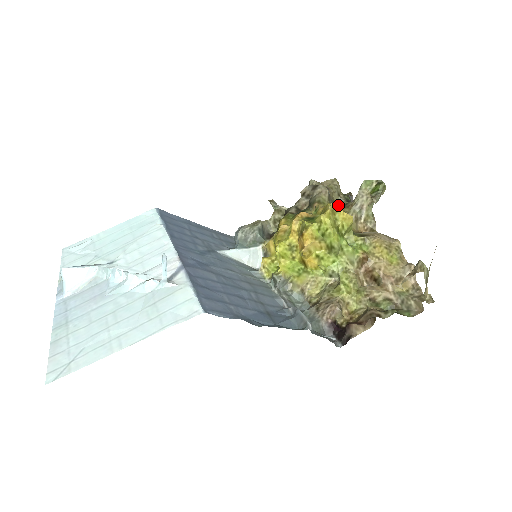
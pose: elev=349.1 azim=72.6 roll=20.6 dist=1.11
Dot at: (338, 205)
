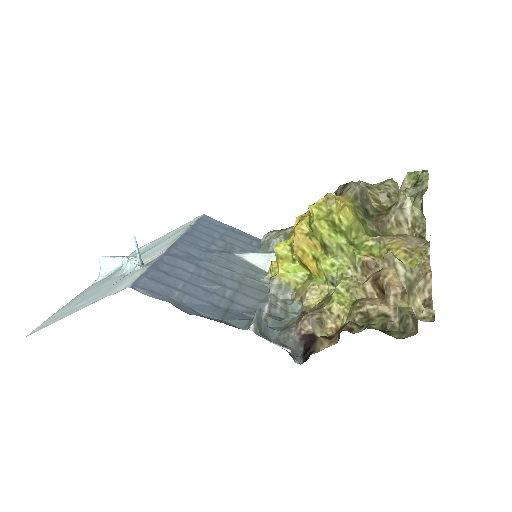
Dot at: (385, 208)
